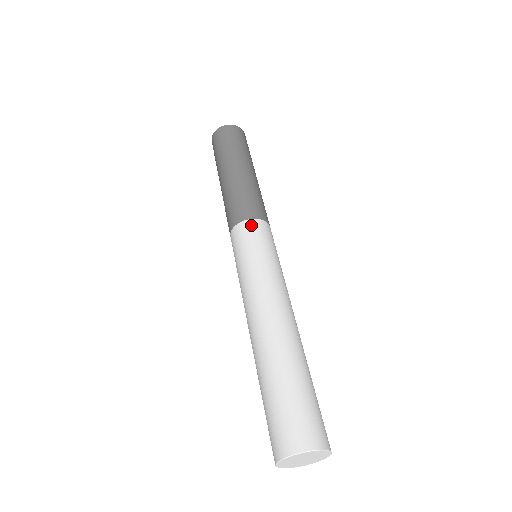
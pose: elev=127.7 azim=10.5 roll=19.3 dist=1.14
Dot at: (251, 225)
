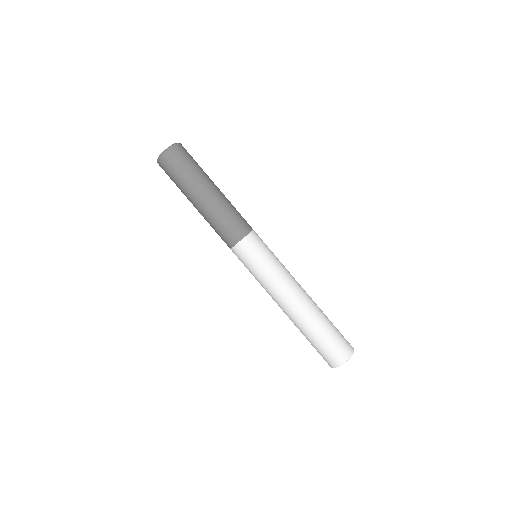
Dot at: (246, 244)
